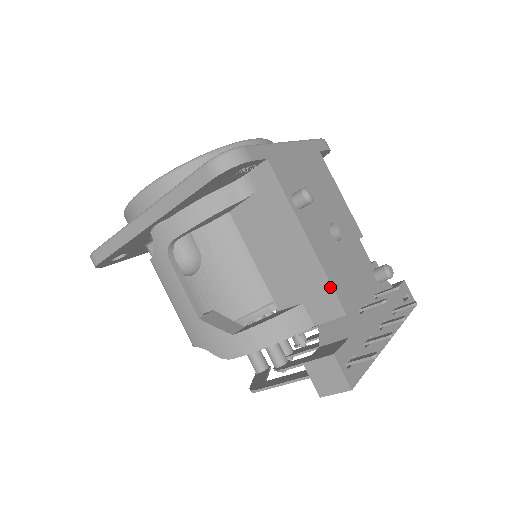
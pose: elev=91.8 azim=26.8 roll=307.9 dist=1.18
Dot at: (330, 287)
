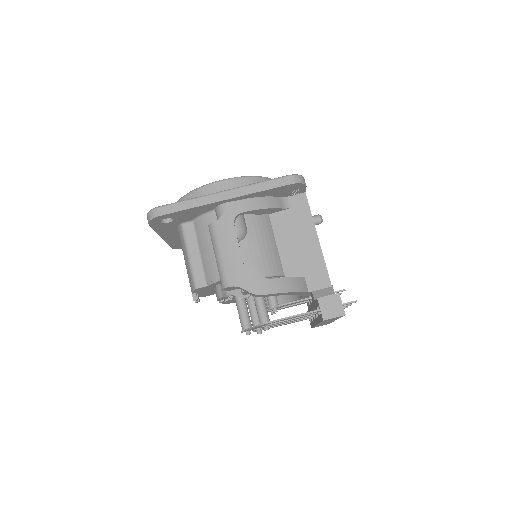
Dot at: (326, 269)
